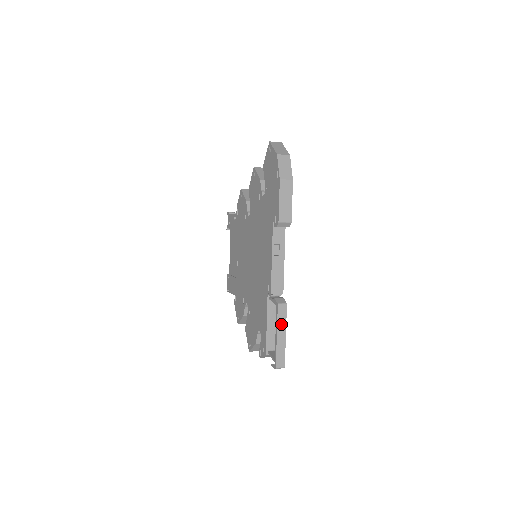
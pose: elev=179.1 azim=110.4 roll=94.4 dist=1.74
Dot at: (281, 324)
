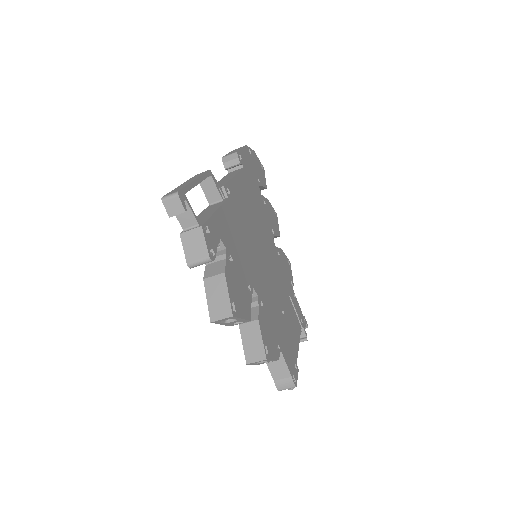
Dot at: occluded
